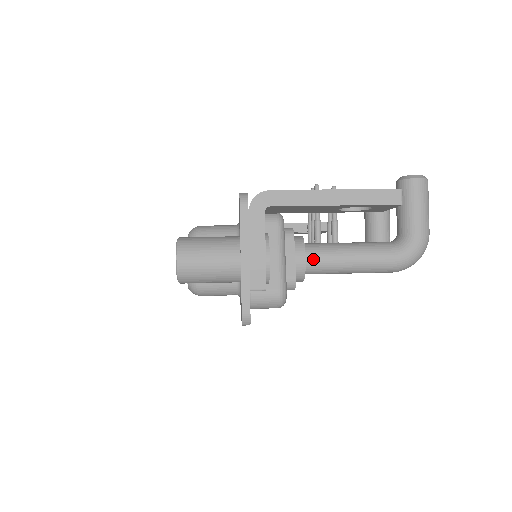
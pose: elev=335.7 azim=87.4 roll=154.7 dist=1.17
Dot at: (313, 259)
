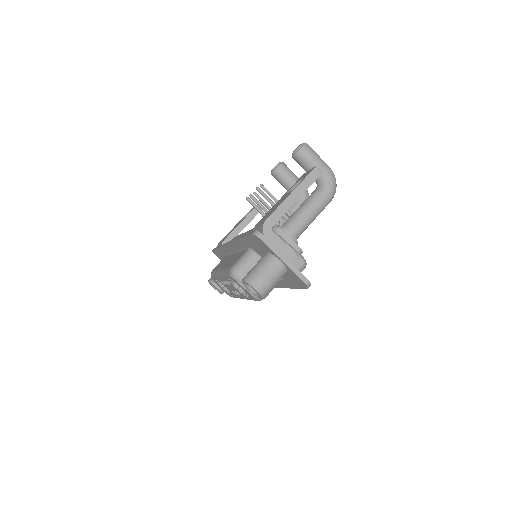
Dot at: (294, 231)
